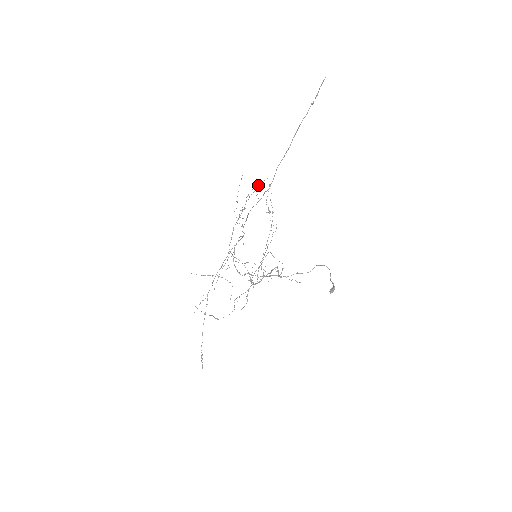
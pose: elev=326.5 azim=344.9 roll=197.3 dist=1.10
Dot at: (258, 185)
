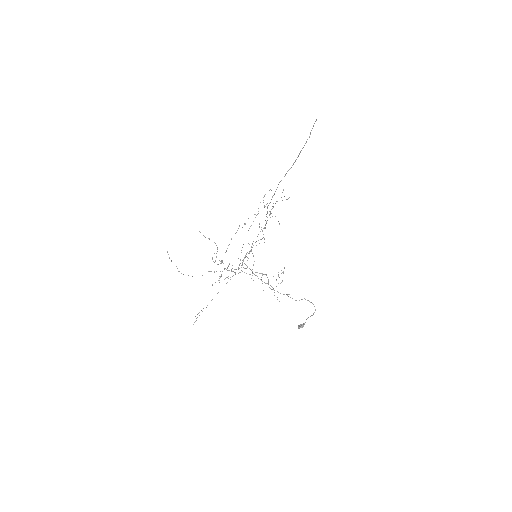
Dot at: occluded
